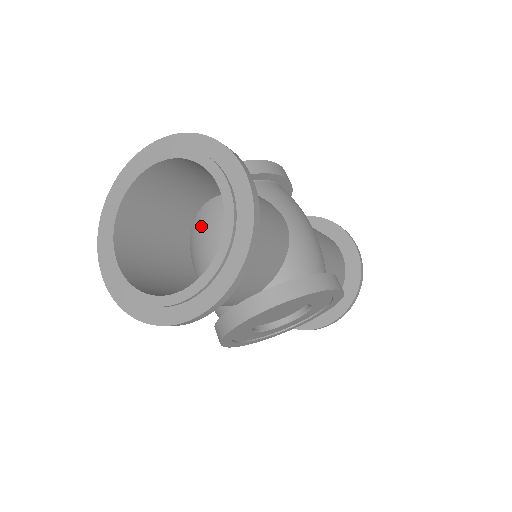
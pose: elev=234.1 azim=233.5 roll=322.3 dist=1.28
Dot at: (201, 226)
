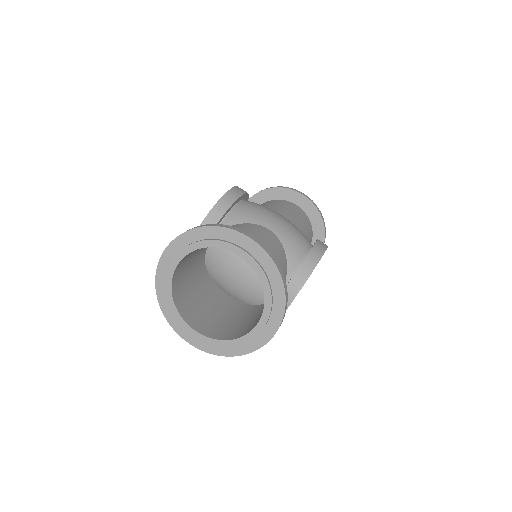
Dot at: (215, 266)
